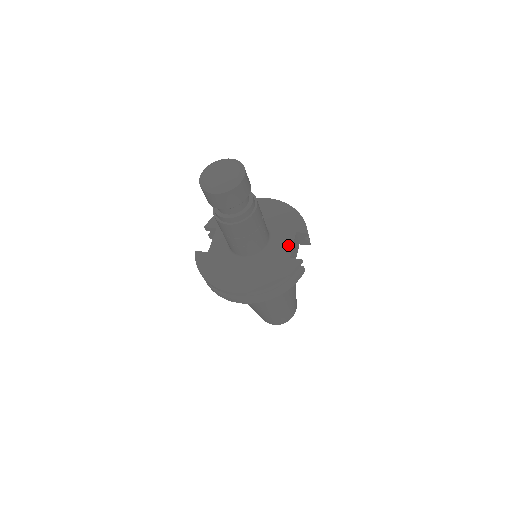
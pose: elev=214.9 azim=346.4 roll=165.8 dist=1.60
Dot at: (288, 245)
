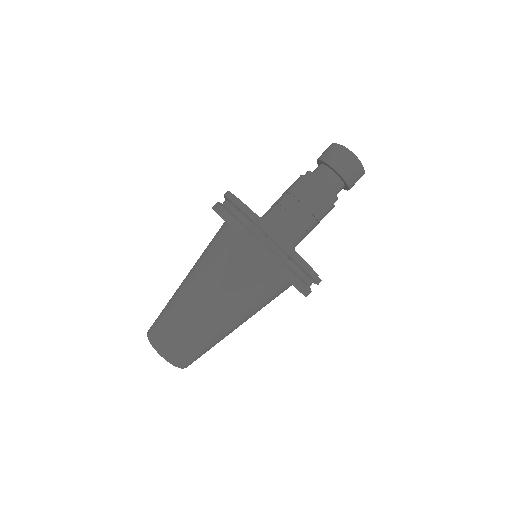
Dot at: occluded
